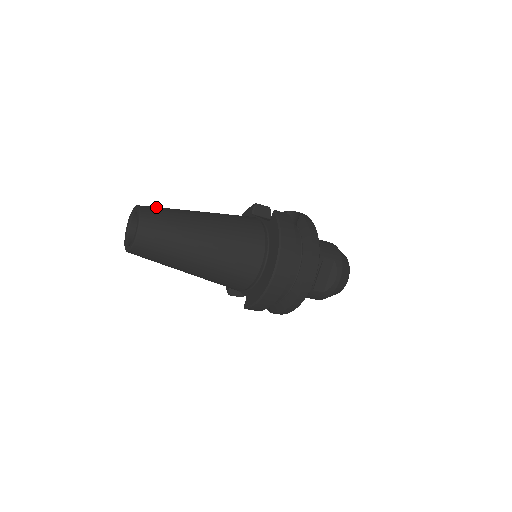
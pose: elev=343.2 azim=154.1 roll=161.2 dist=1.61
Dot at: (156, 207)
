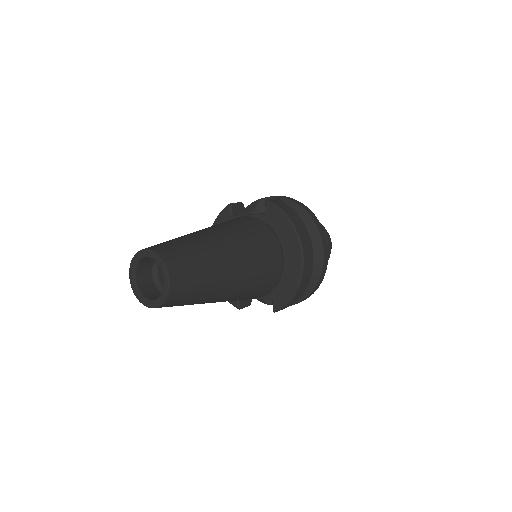
Dot at: (162, 243)
